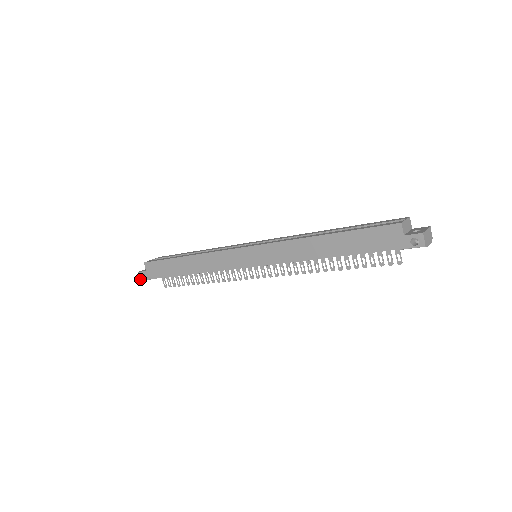
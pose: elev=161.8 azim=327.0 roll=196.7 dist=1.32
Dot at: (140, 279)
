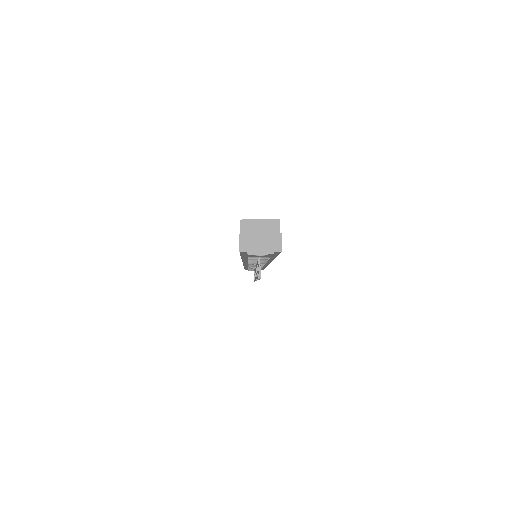
Dot at: occluded
